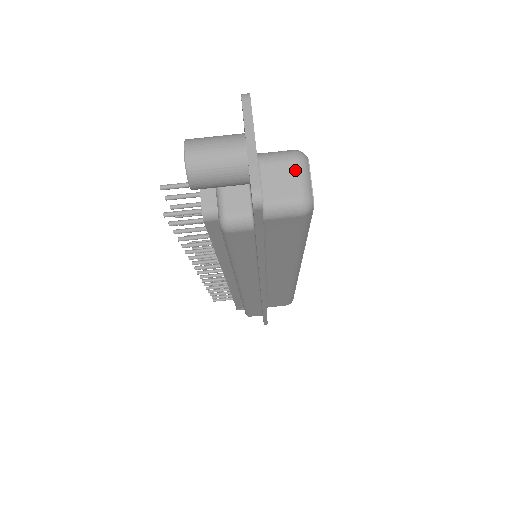
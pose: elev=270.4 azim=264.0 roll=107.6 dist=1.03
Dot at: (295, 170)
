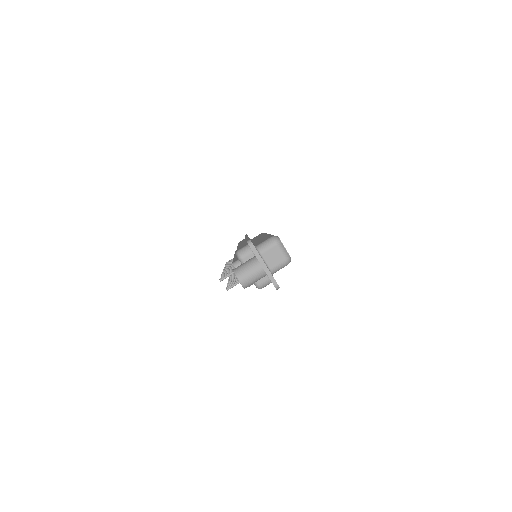
Dot at: (278, 250)
